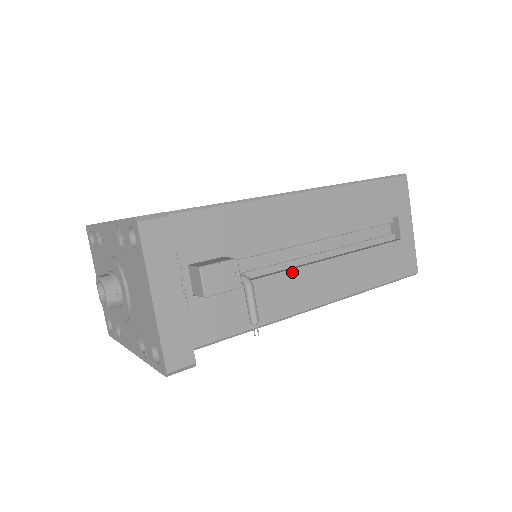
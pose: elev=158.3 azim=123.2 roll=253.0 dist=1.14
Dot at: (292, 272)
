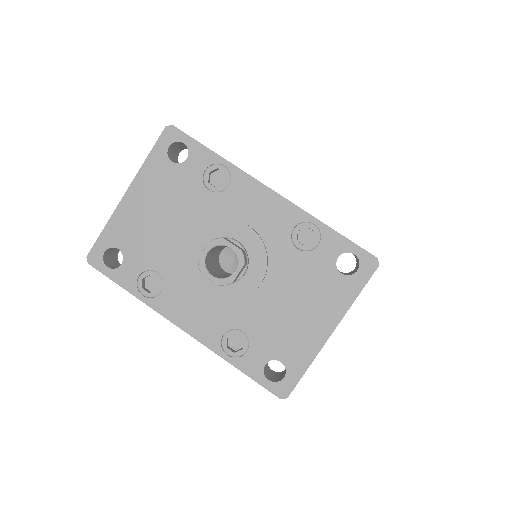
Dot at: occluded
